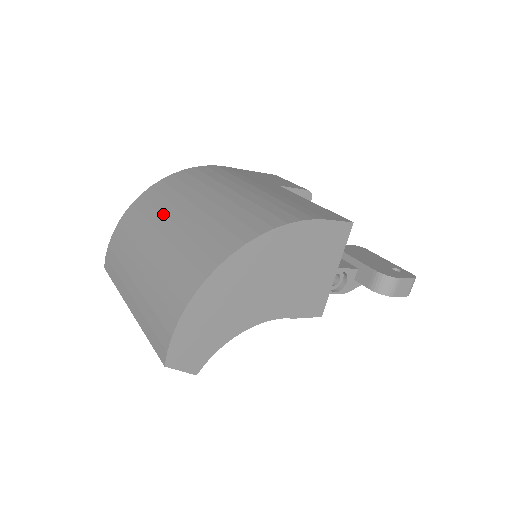
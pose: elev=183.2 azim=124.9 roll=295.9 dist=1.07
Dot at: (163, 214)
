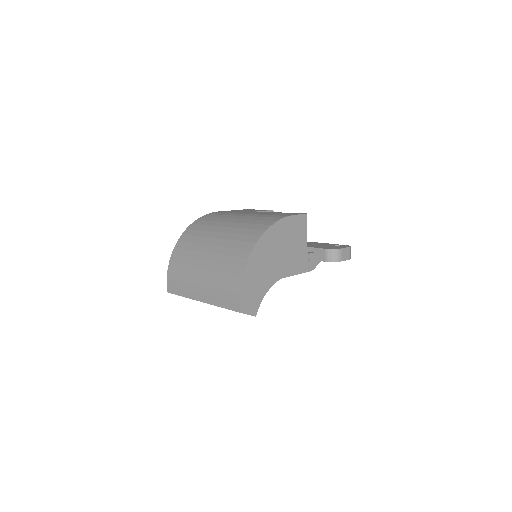
Dot at: (201, 243)
